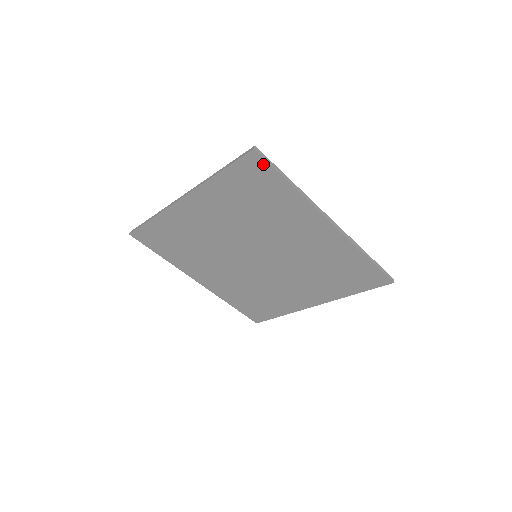
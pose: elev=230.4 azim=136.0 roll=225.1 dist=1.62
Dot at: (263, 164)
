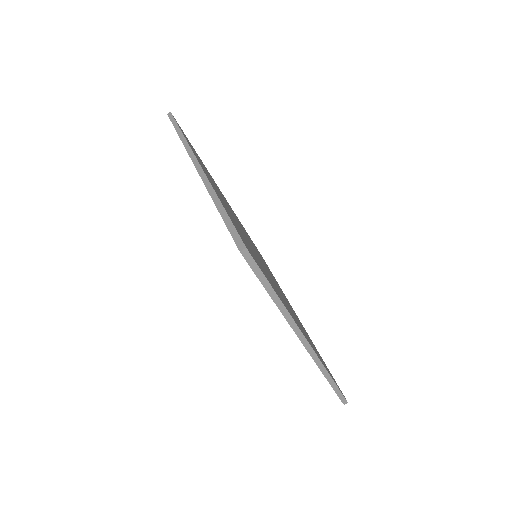
Dot at: occluded
